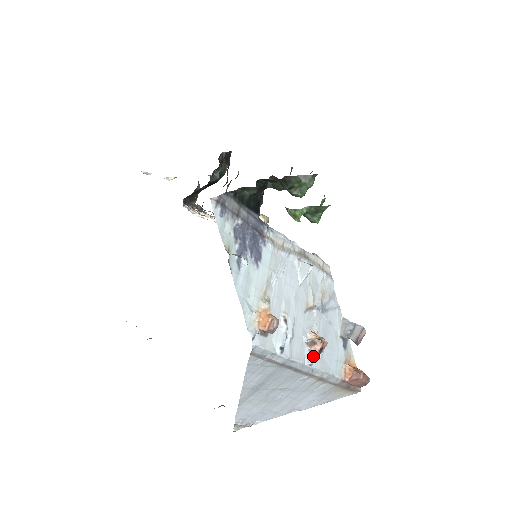
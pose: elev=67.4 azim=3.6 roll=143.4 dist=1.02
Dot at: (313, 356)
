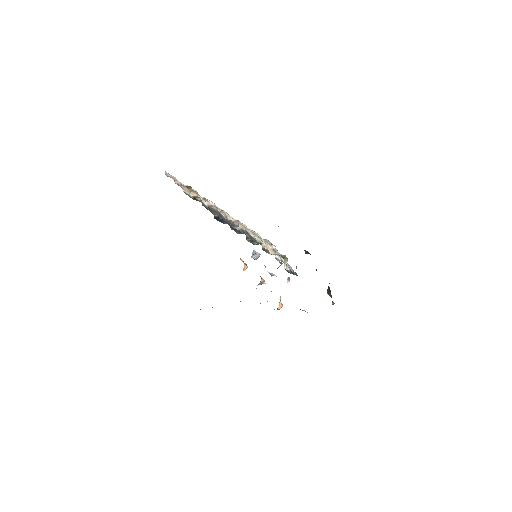
Dot at: occluded
